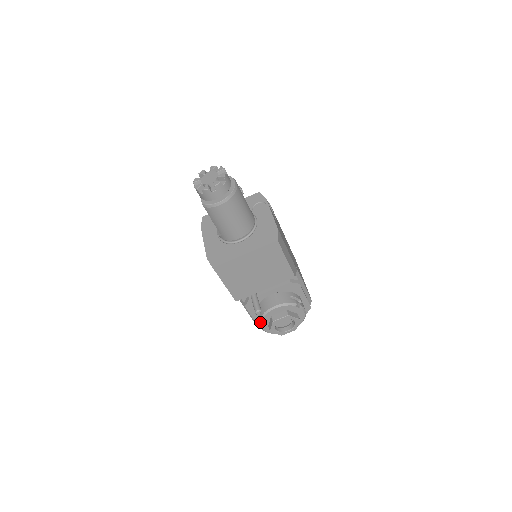
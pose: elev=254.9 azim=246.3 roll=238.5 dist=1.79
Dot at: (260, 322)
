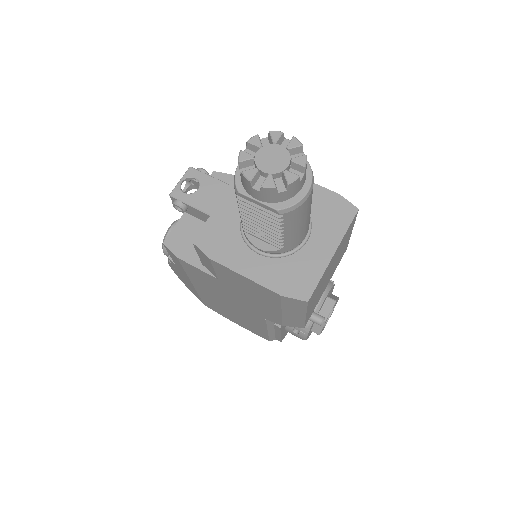
Dot at: (306, 333)
